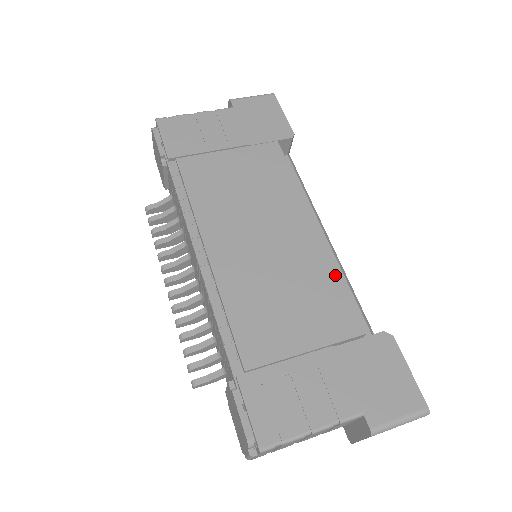
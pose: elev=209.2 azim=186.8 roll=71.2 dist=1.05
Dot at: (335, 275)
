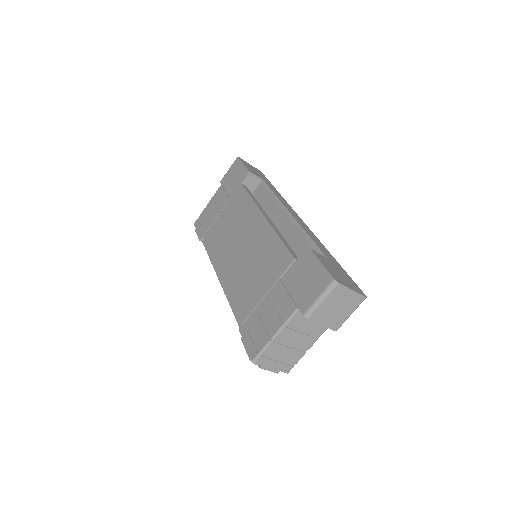
Dot at: (275, 237)
